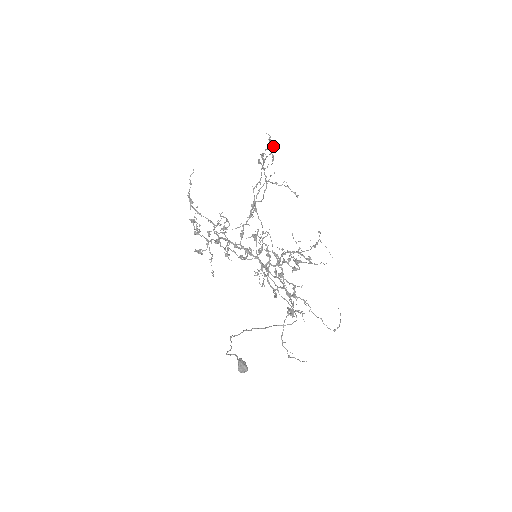
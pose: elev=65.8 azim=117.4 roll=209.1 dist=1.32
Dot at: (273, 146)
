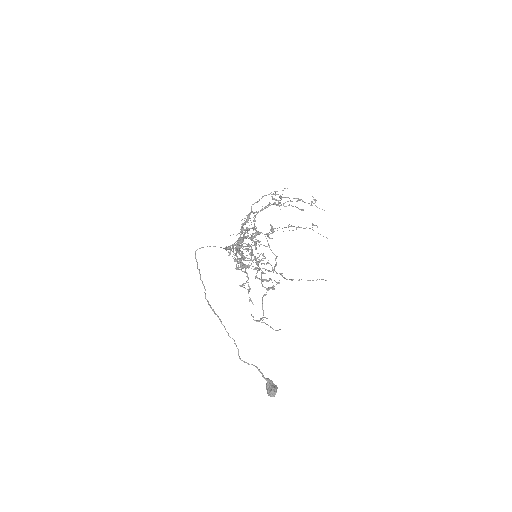
Dot at: occluded
